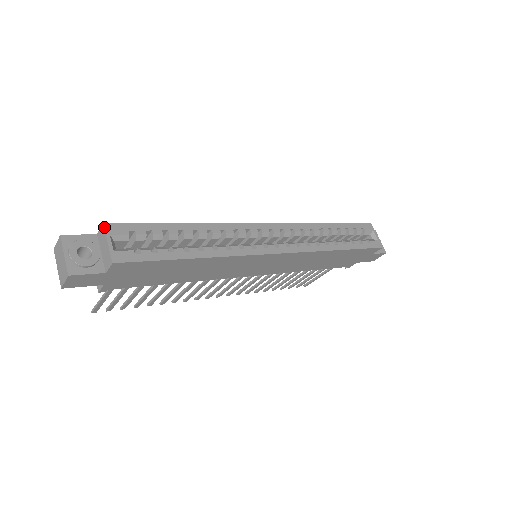
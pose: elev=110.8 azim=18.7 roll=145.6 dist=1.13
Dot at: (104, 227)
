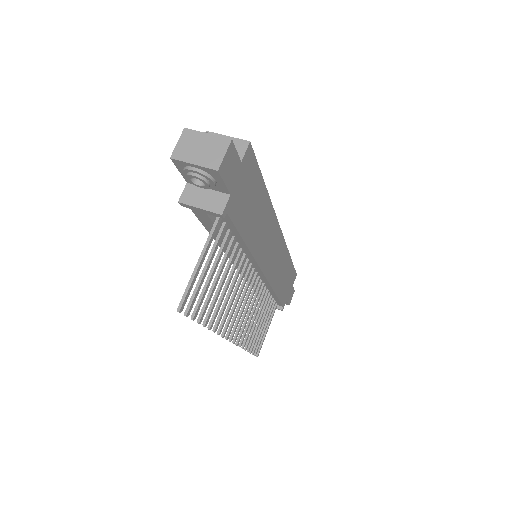
Dot at: (210, 132)
